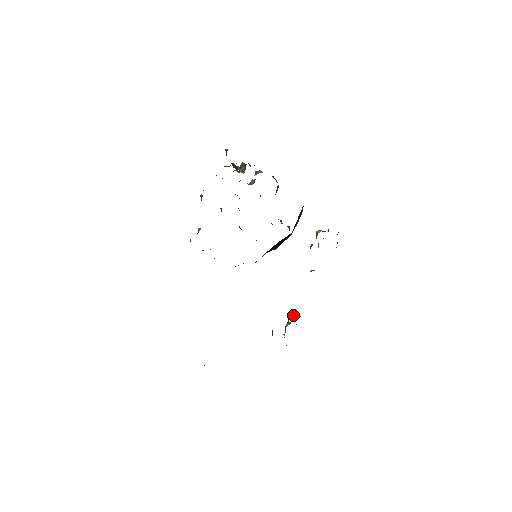
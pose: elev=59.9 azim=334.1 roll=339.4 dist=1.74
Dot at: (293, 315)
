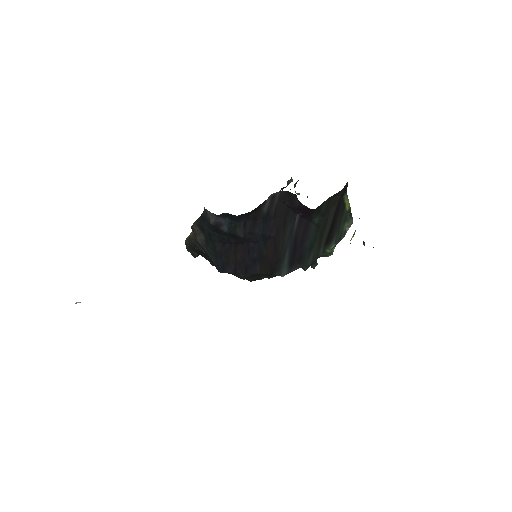
Dot at: occluded
